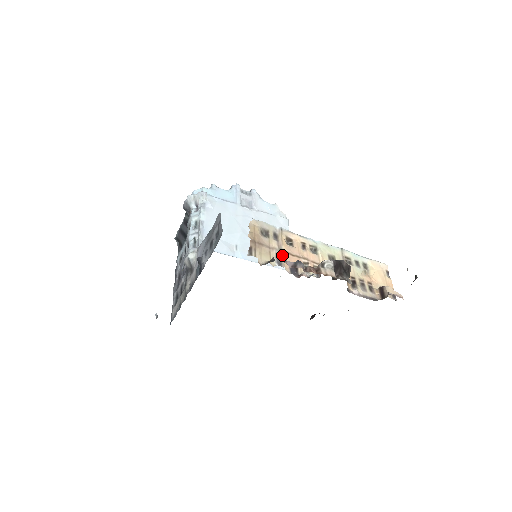
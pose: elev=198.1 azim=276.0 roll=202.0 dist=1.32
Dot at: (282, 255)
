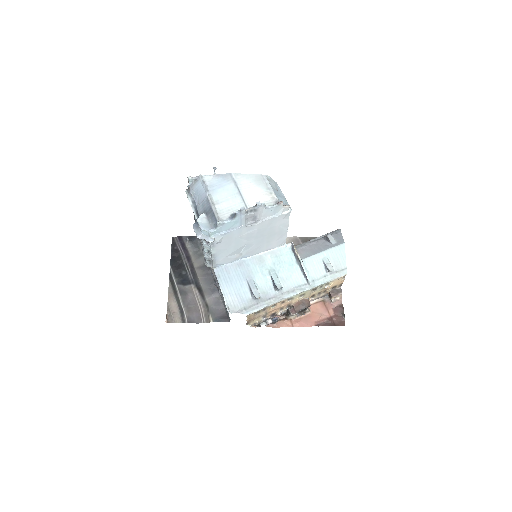
Dot at: (267, 315)
